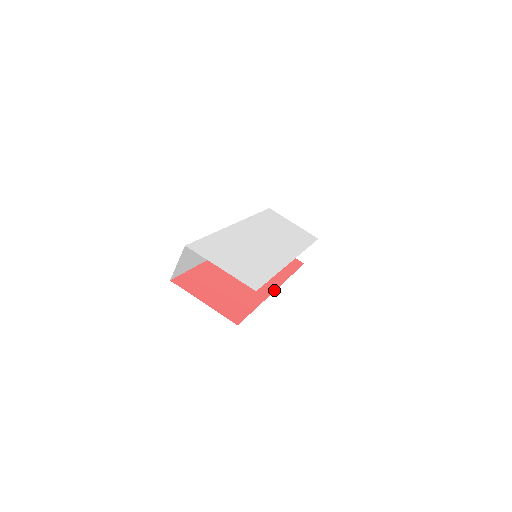
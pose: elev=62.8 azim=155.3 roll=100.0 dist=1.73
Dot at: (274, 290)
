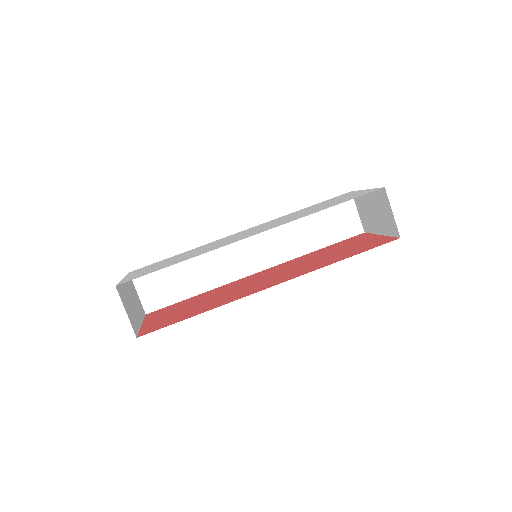
Dot at: (263, 289)
